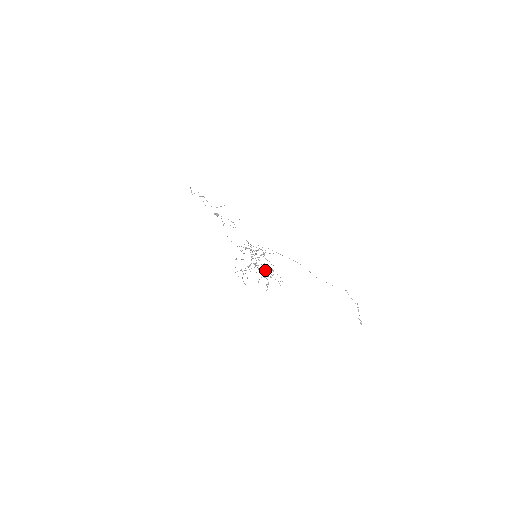
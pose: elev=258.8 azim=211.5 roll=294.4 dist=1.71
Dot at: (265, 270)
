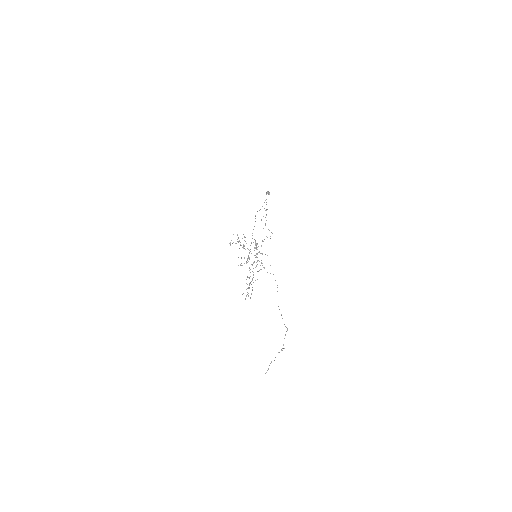
Dot at: occluded
